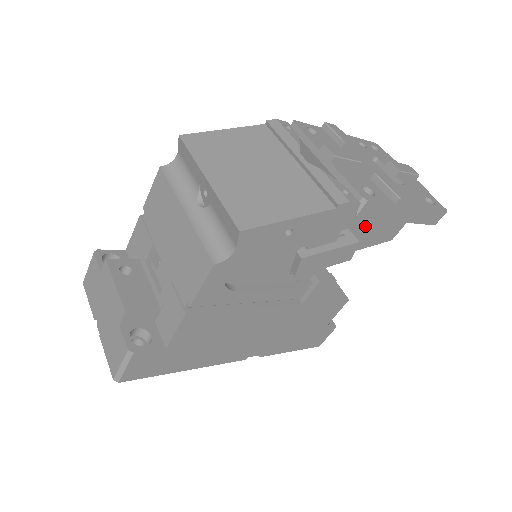
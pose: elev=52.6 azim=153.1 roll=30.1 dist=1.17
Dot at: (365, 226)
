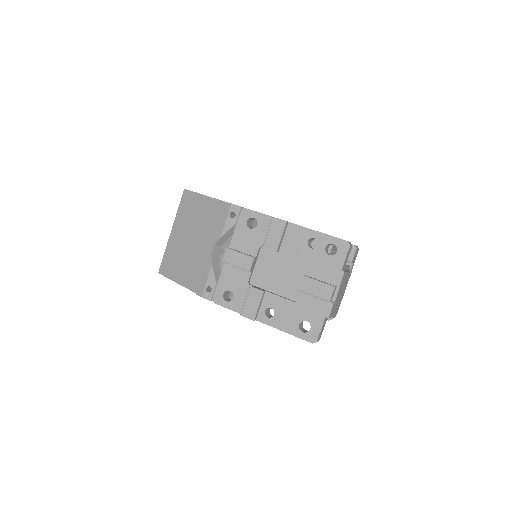
Dot at: occluded
